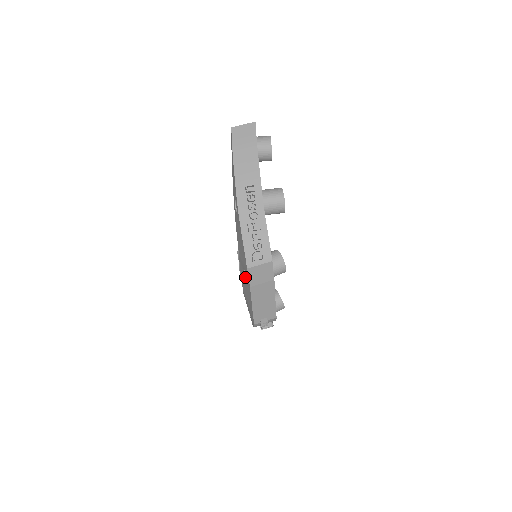
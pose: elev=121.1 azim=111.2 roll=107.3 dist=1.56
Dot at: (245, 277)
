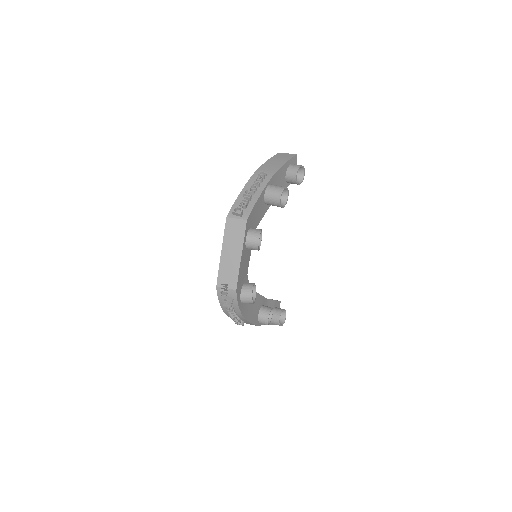
Dot at: occluded
